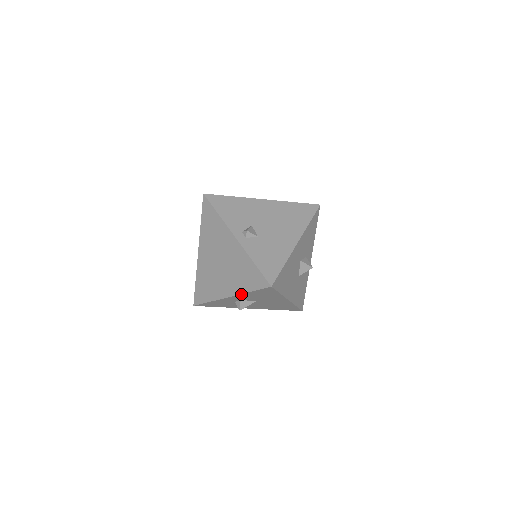
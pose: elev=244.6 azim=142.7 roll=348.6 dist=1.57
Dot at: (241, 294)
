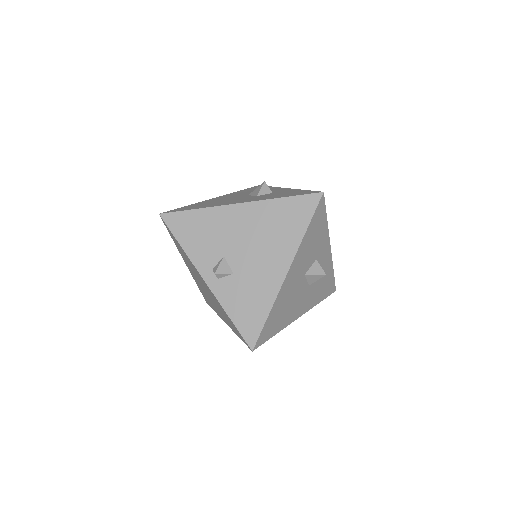
Dot at: occluded
